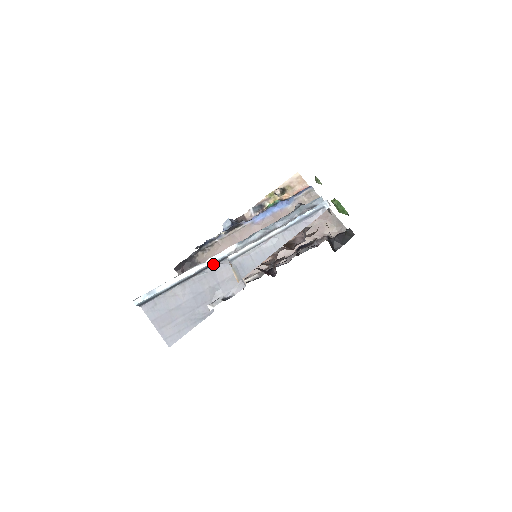
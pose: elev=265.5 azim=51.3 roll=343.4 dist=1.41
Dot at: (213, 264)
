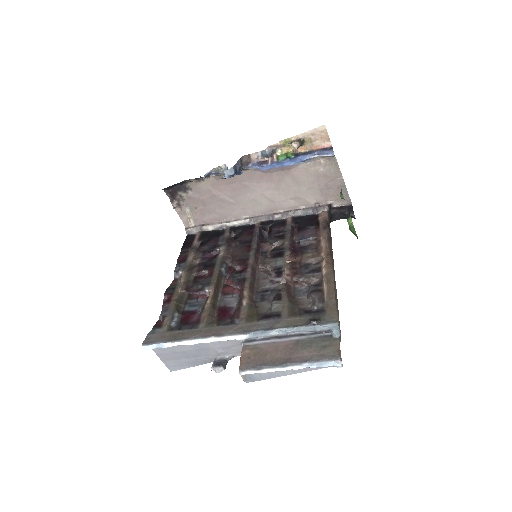
Dot at: occluded
